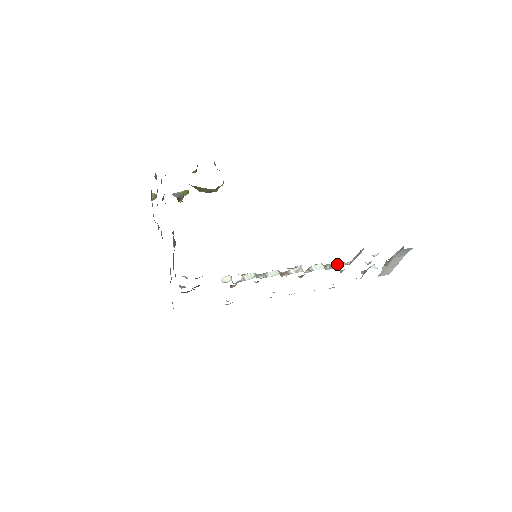
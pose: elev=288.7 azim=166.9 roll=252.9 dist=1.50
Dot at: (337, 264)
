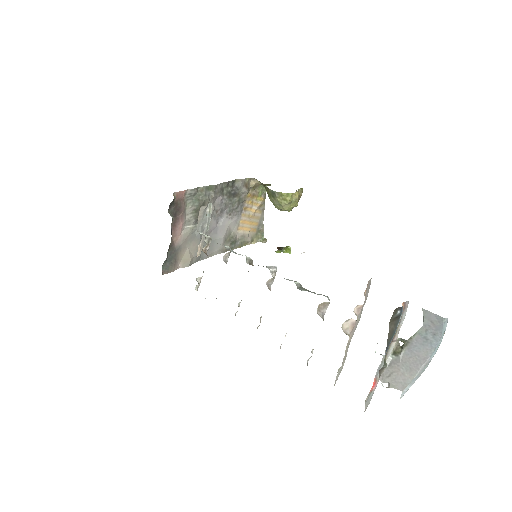
Dot at: (318, 294)
